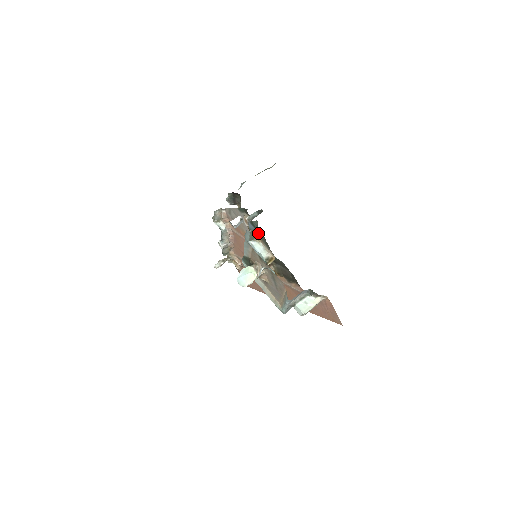
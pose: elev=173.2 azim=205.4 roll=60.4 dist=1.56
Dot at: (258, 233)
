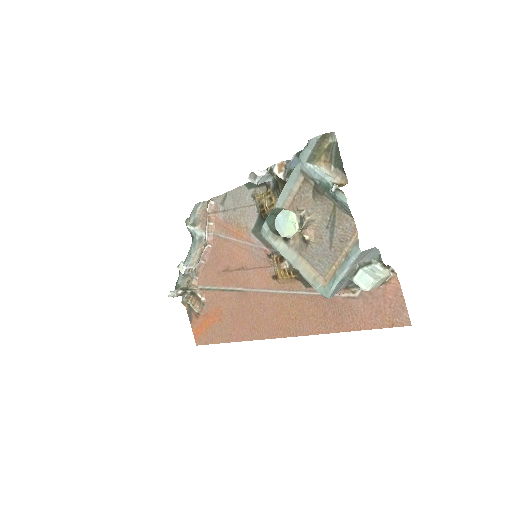
Dot at: (325, 147)
